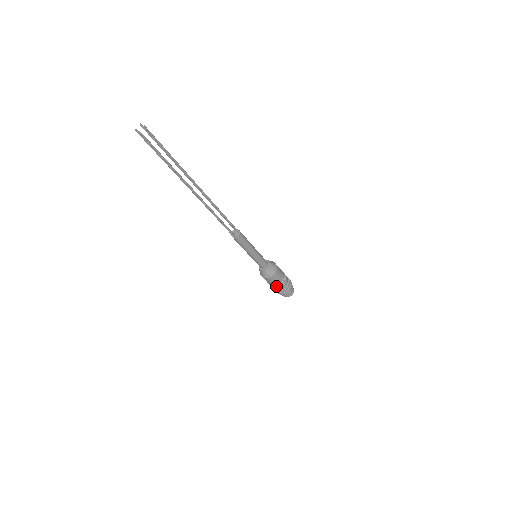
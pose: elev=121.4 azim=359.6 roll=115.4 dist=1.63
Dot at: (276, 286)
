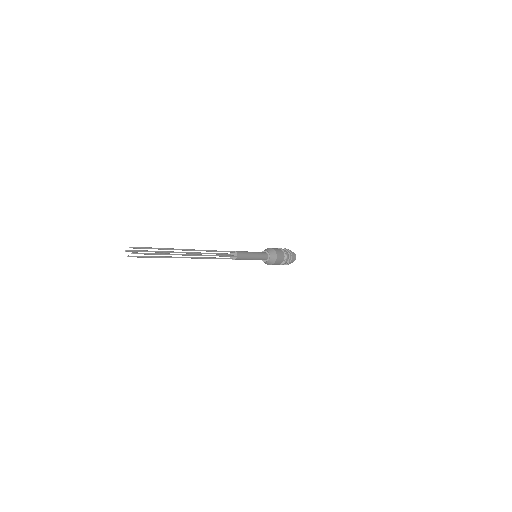
Dot at: (285, 259)
